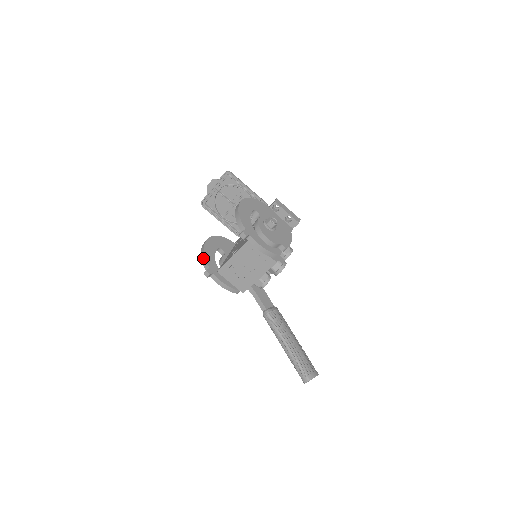
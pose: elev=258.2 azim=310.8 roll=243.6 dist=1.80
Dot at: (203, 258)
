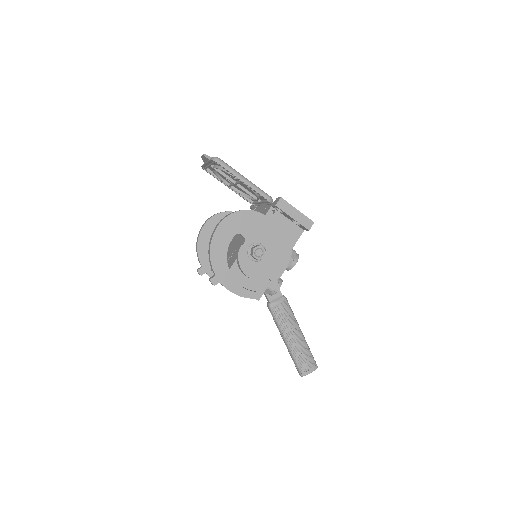
Dot at: (197, 252)
